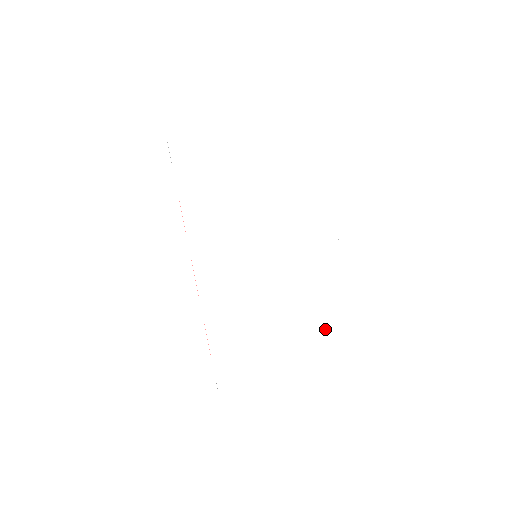
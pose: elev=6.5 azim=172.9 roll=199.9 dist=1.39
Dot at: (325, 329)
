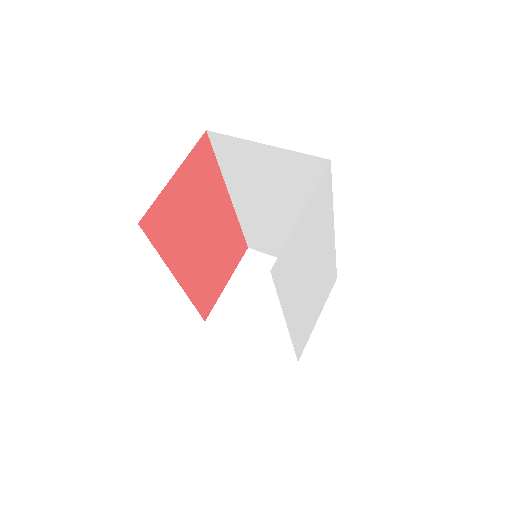
Dot at: occluded
